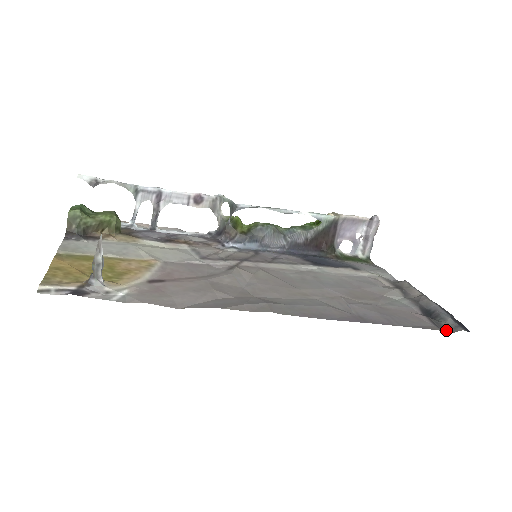
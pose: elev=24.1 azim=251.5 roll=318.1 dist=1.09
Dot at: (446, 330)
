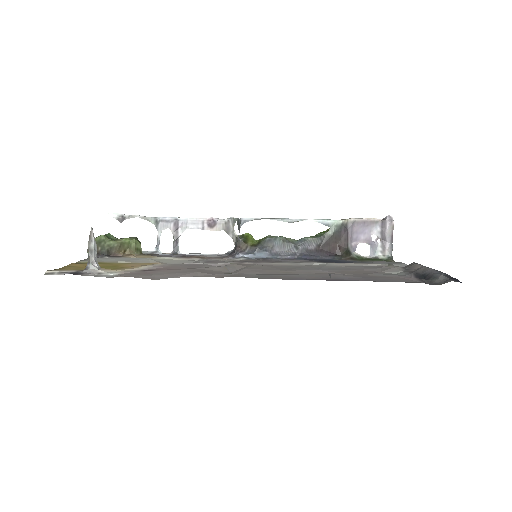
Dot at: (434, 284)
